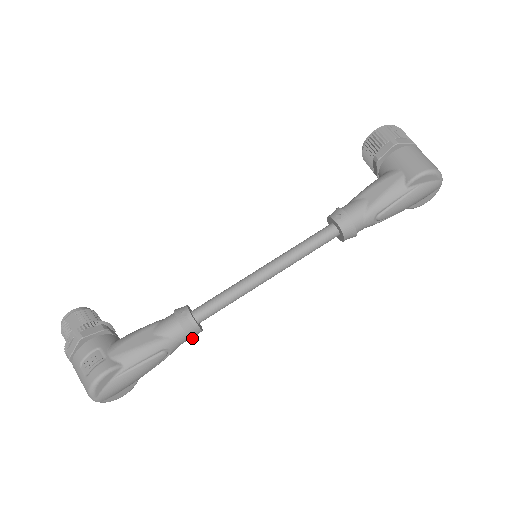
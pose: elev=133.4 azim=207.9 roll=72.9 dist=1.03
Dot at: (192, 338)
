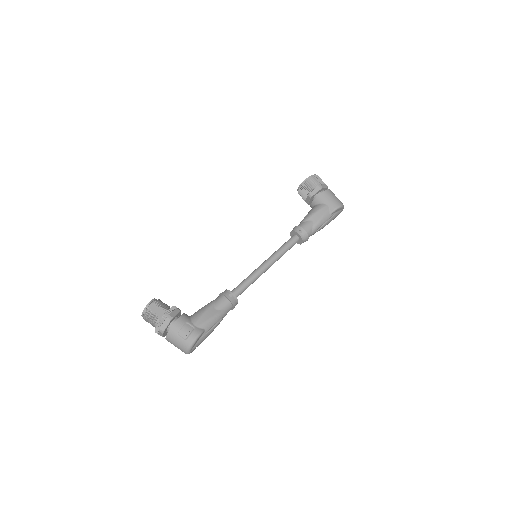
Dot at: occluded
